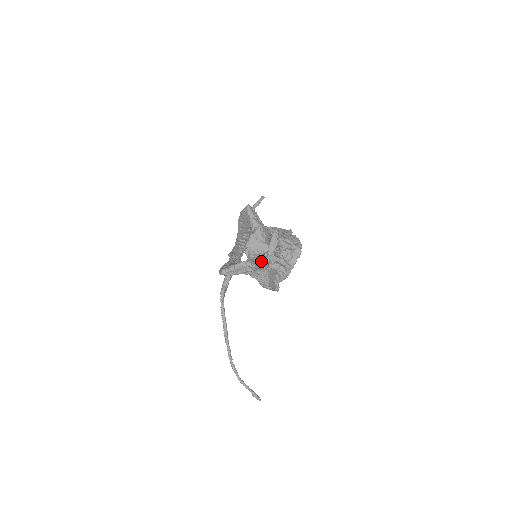
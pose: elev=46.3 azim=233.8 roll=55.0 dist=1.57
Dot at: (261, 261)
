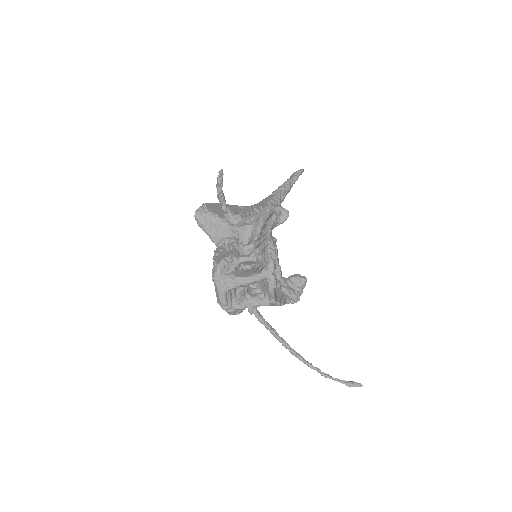
Dot at: occluded
